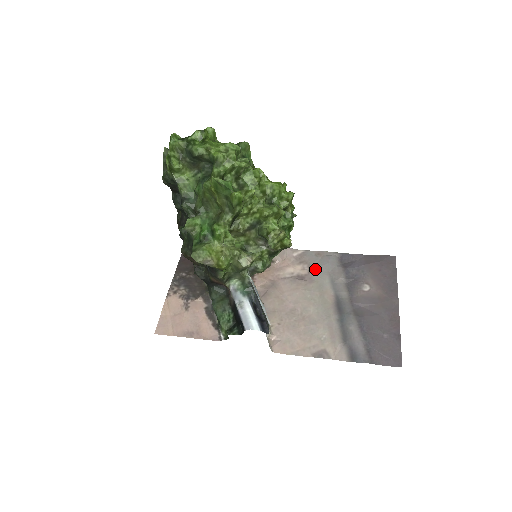
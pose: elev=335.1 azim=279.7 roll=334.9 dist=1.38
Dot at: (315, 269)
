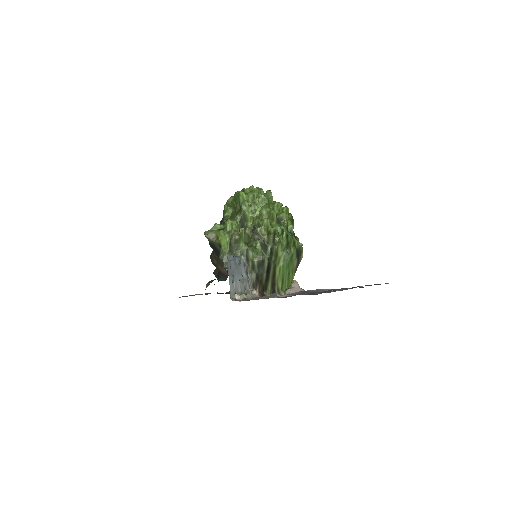
Dot at: occluded
